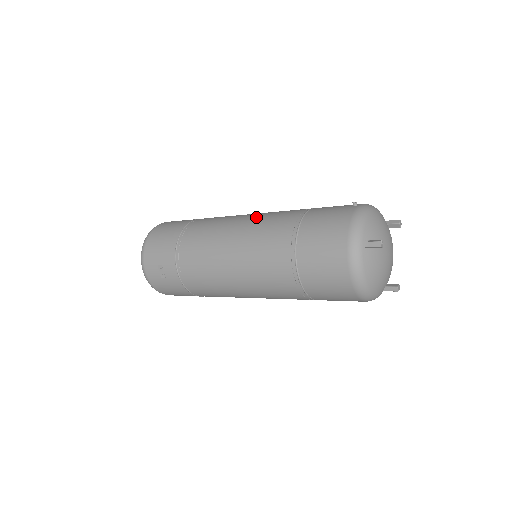
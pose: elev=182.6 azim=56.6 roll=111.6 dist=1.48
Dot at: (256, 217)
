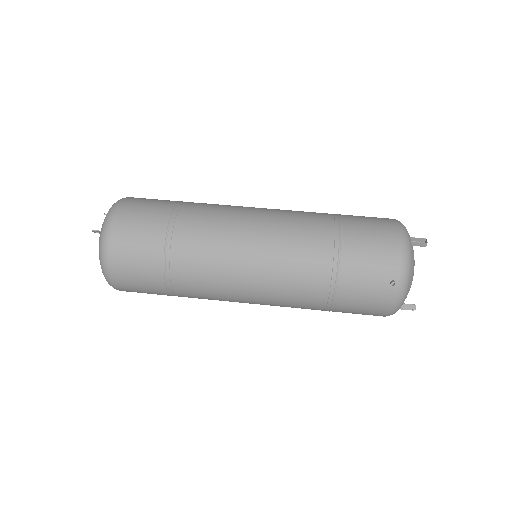
Dot at: (270, 282)
